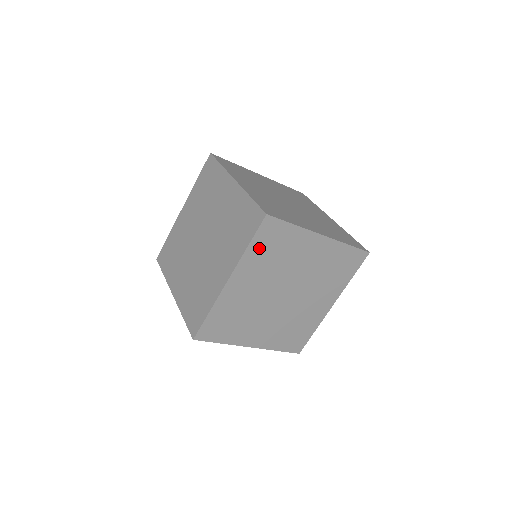
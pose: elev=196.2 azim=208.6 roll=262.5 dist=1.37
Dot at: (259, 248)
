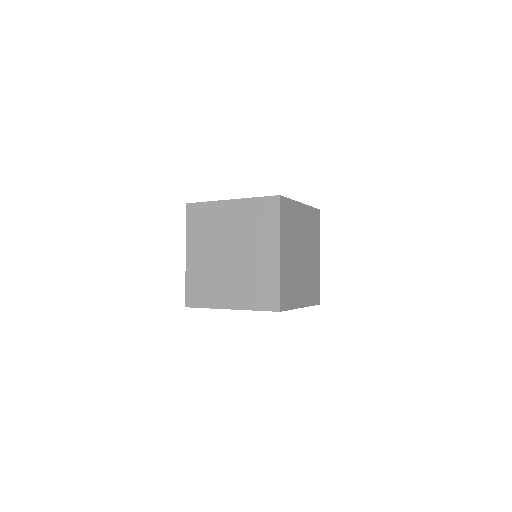
Dot at: (193, 226)
